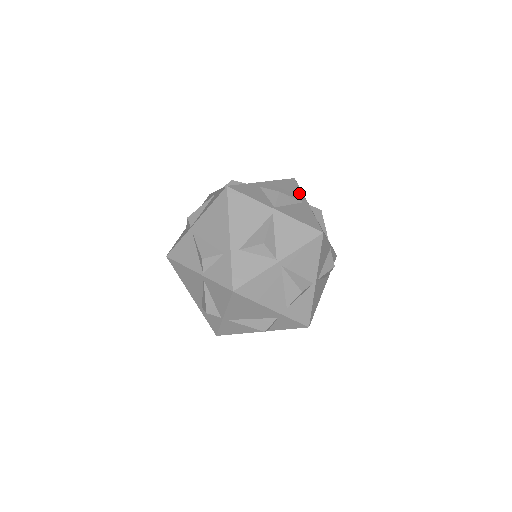
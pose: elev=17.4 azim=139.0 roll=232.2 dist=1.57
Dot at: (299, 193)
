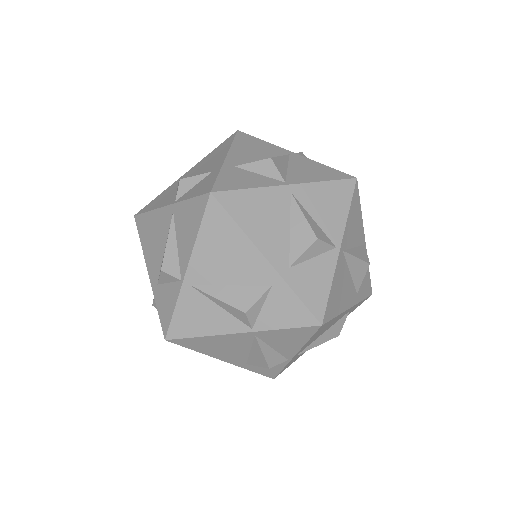
Dot at: occluded
